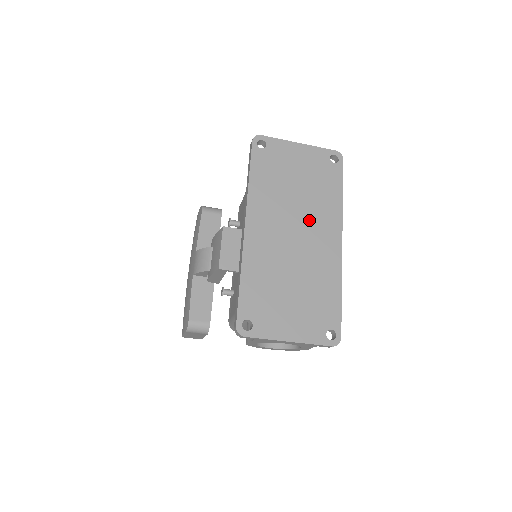
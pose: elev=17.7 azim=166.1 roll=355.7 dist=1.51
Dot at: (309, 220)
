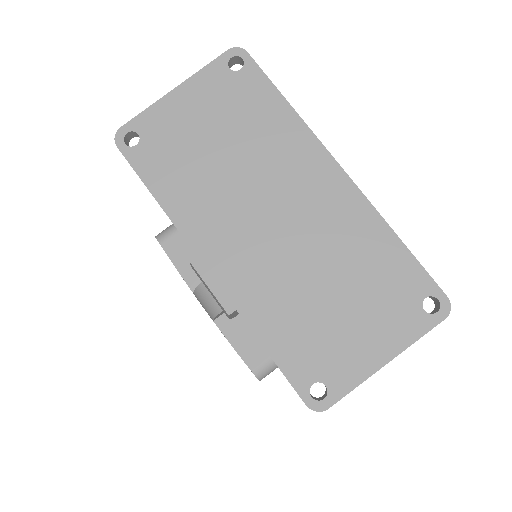
Dot at: (276, 181)
